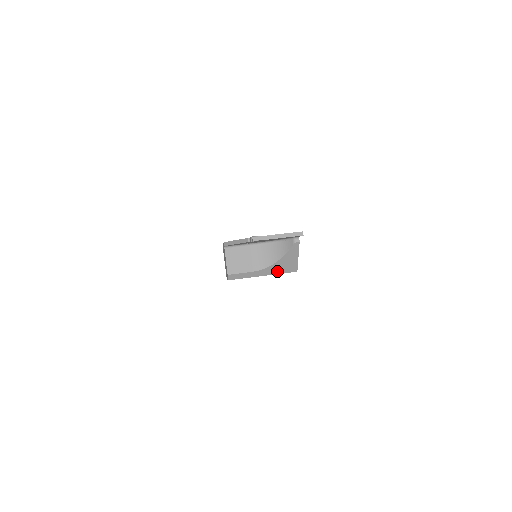
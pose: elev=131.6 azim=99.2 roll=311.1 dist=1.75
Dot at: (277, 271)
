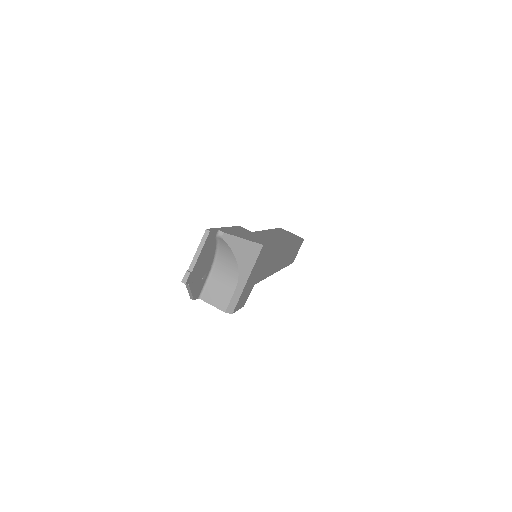
Dot at: (250, 265)
